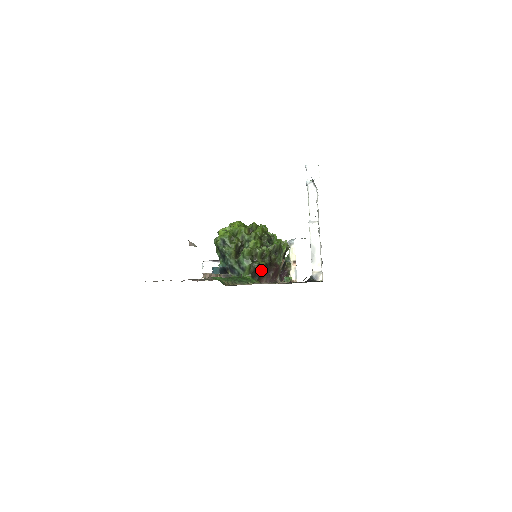
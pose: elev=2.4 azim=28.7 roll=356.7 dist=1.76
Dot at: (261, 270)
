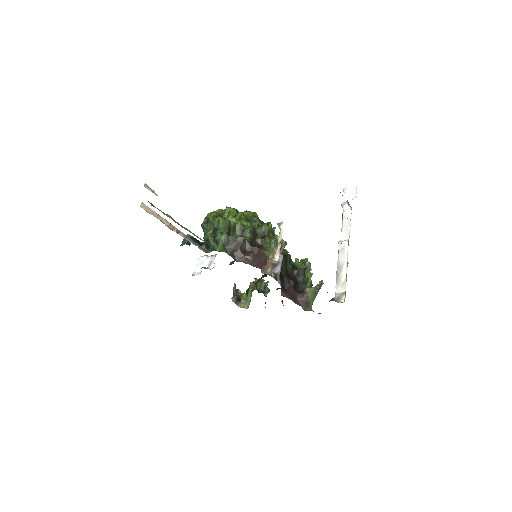
Dot at: (237, 246)
